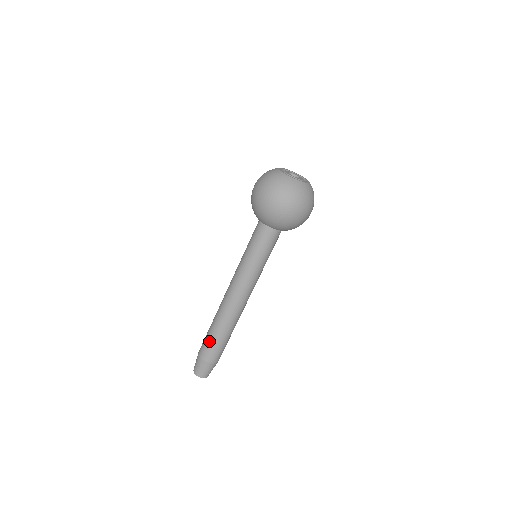
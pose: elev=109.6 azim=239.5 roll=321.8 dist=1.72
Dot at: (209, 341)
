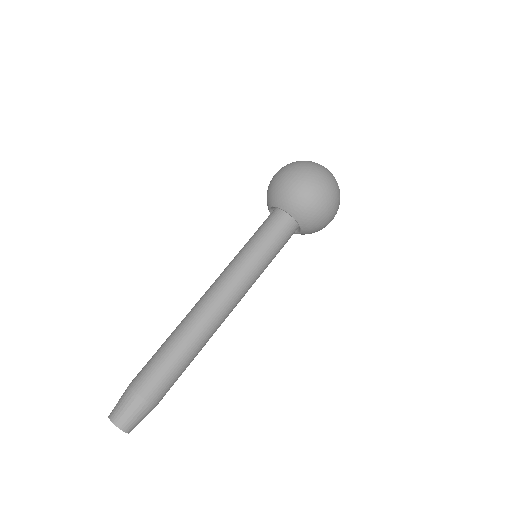
Dot at: (155, 359)
